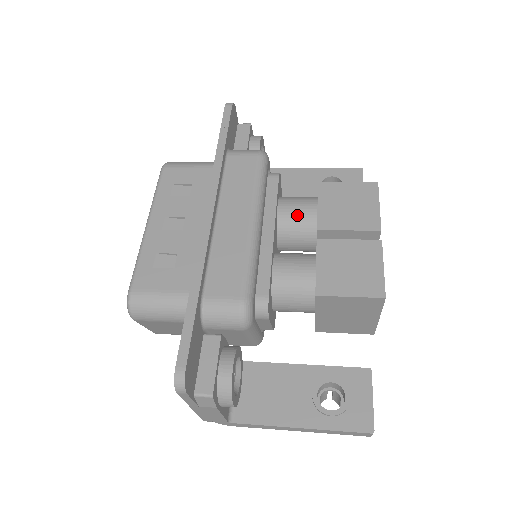
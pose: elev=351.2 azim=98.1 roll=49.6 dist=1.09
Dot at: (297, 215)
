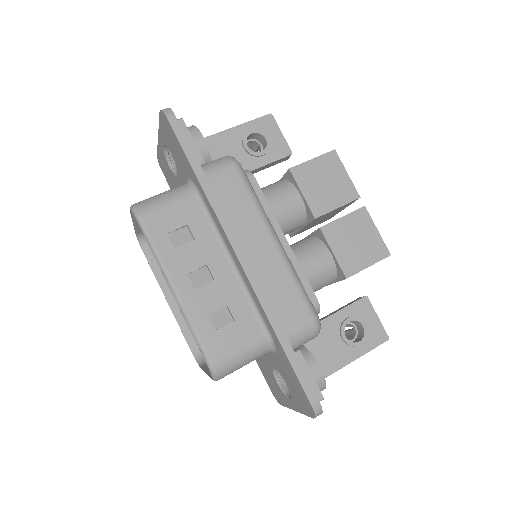
Dot at: (288, 209)
